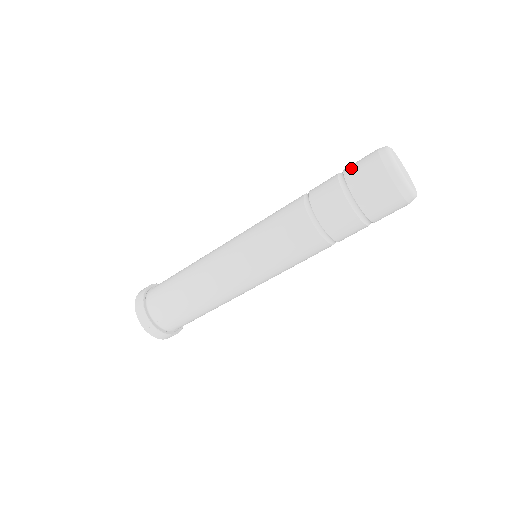
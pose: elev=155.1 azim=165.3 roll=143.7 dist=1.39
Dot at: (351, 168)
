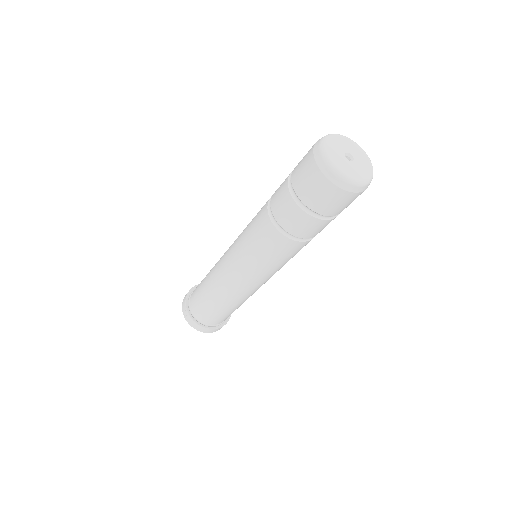
Dot at: occluded
